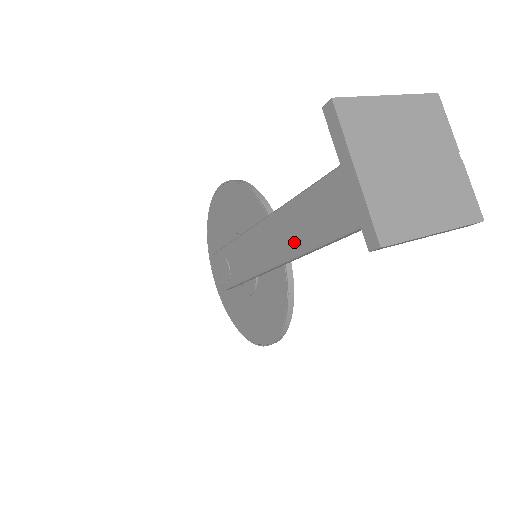
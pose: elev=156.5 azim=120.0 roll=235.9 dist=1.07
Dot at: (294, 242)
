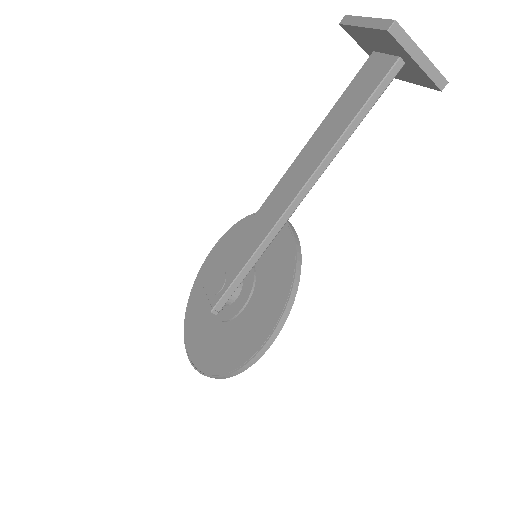
Dot at: (309, 167)
